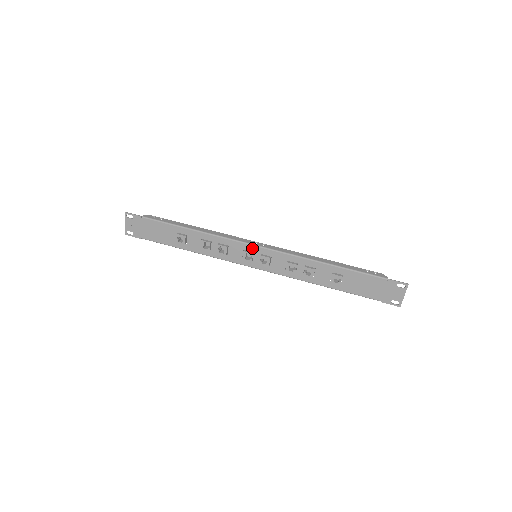
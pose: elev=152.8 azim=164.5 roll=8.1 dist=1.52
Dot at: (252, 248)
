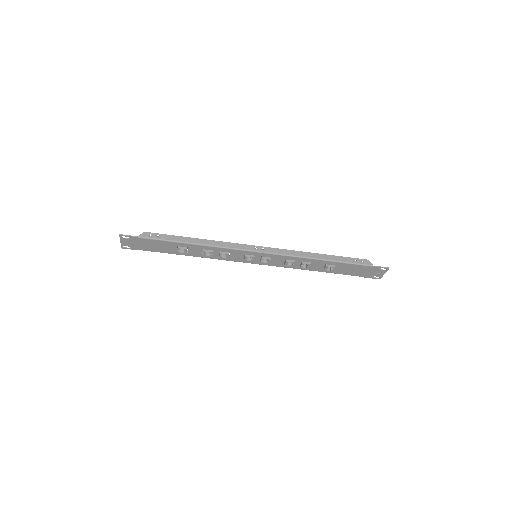
Dot at: (253, 253)
